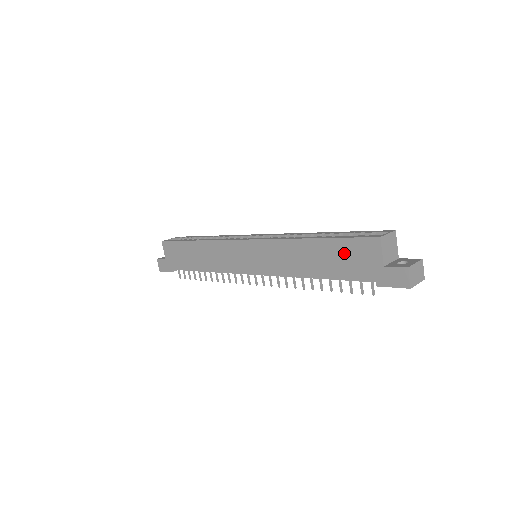
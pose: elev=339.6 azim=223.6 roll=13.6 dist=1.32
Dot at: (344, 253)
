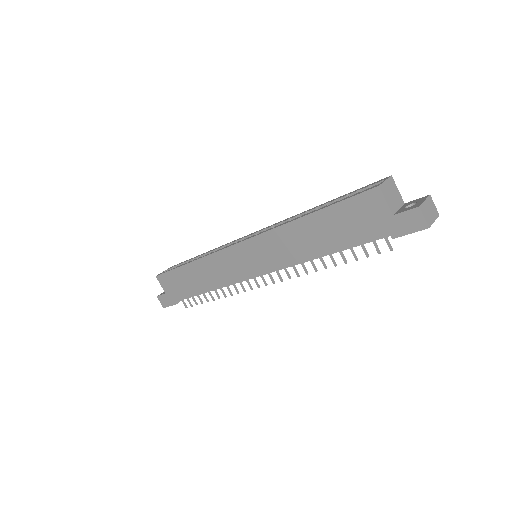
Dot at: (346, 217)
